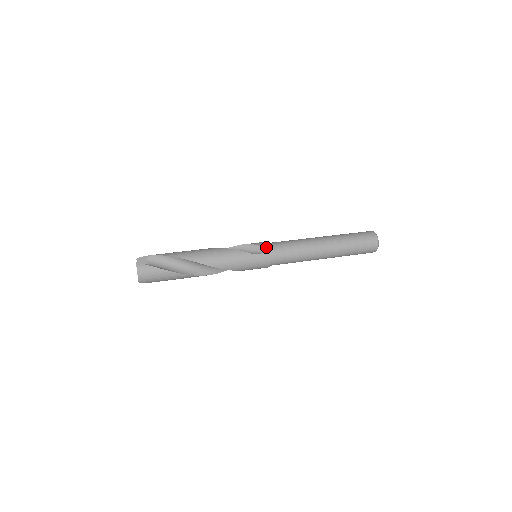
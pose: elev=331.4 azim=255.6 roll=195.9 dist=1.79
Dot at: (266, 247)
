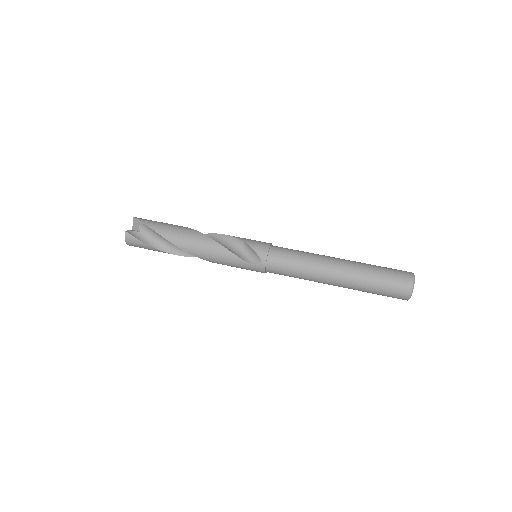
Dot at: (263, 259)
